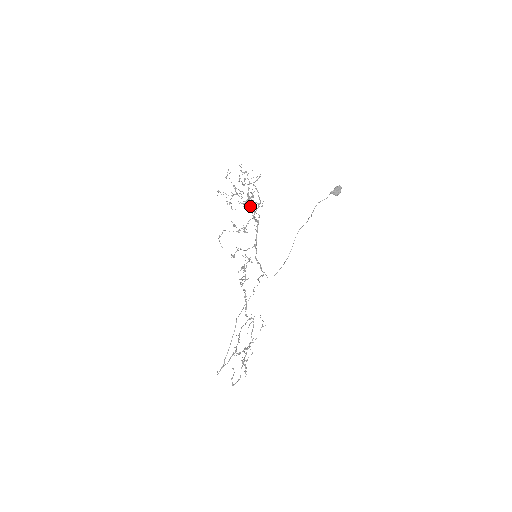
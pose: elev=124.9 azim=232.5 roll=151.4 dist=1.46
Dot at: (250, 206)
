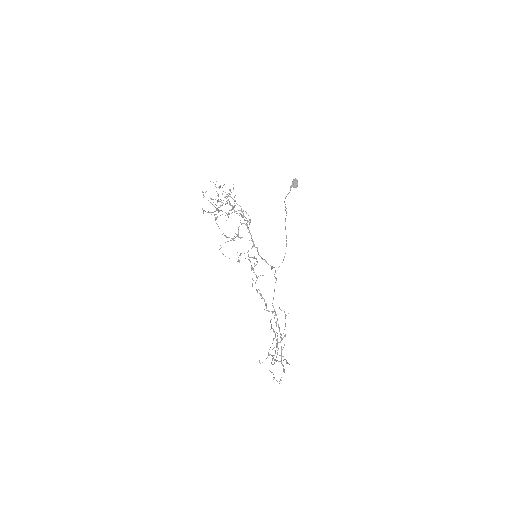
Dot at: (236, 213)
